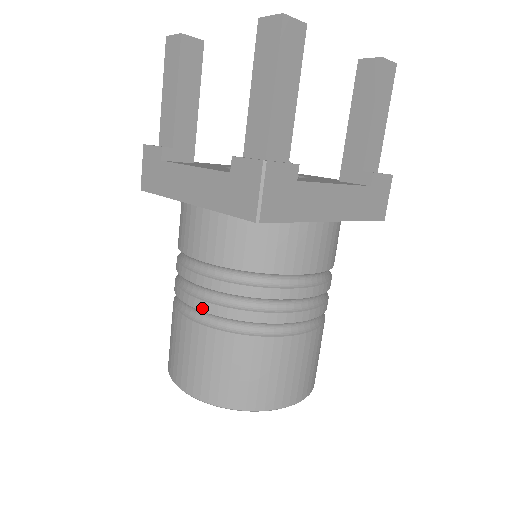
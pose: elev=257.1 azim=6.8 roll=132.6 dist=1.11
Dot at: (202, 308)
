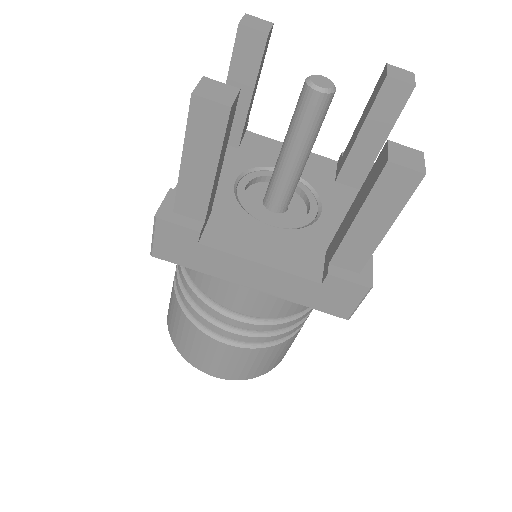
Dot at: (249, 341)
